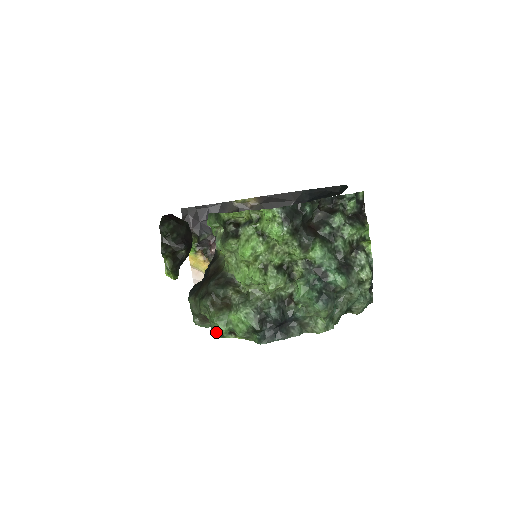
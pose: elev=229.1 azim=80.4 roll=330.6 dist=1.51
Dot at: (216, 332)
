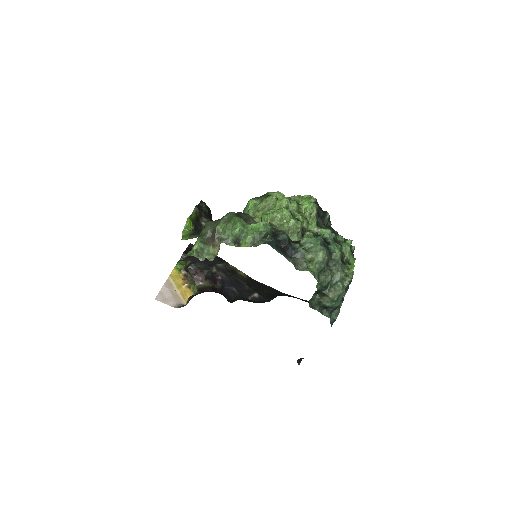
Dot at: (226, 234)
